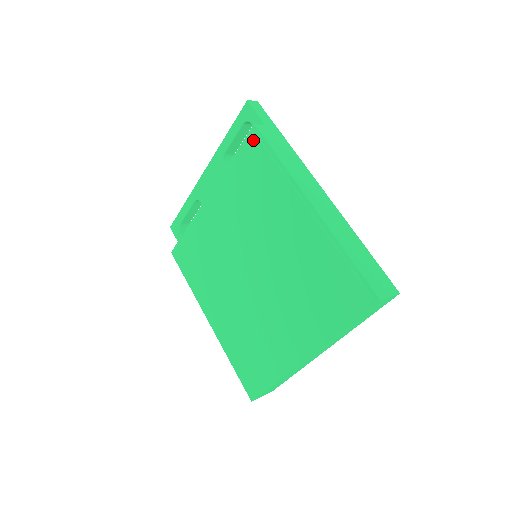
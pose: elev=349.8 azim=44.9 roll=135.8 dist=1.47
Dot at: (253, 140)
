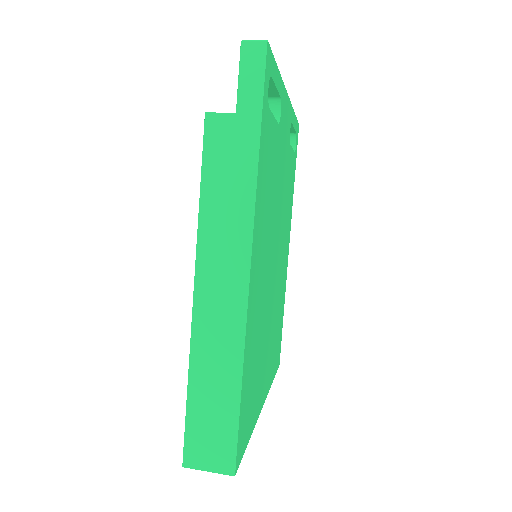
Dot at: occluded
